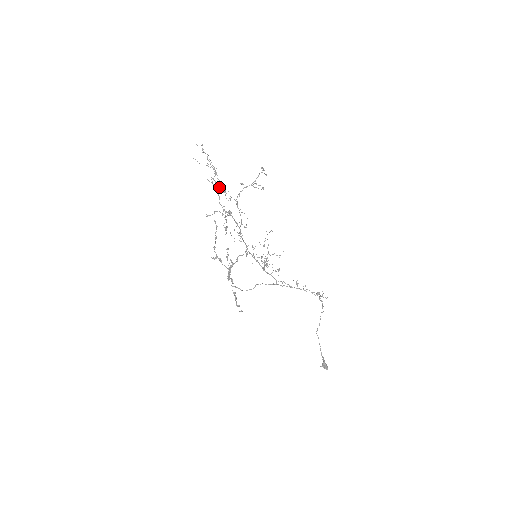
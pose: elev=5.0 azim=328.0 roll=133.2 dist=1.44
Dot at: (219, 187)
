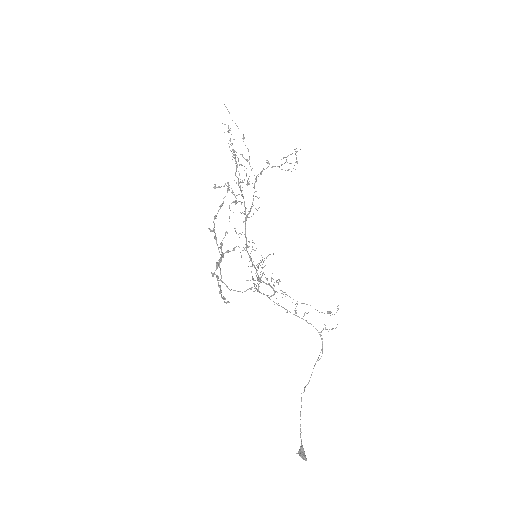
Dot at: occluded
